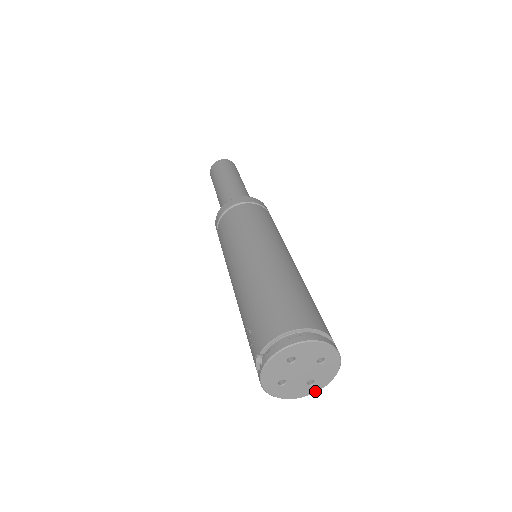
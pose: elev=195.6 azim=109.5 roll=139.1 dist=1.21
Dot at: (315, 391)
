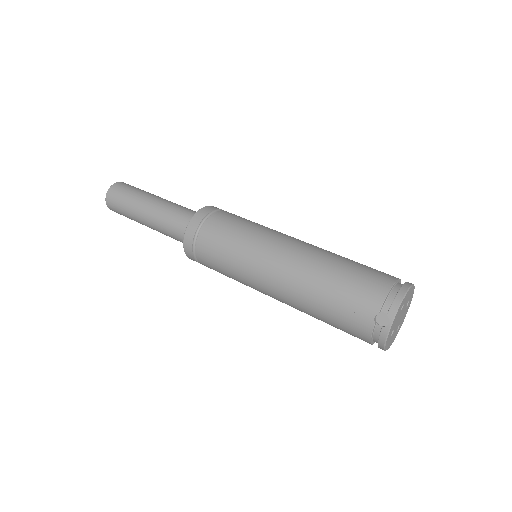
Dot at: occluded
